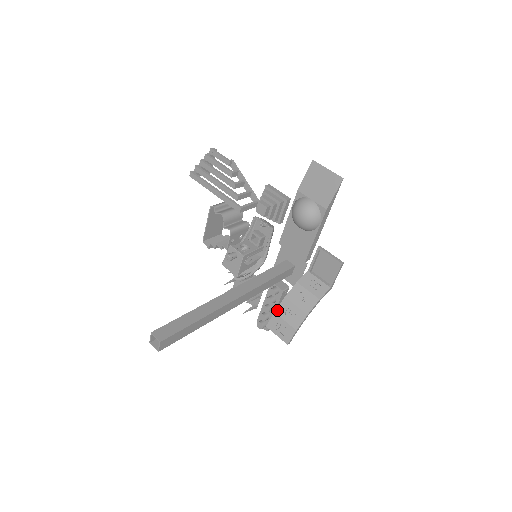
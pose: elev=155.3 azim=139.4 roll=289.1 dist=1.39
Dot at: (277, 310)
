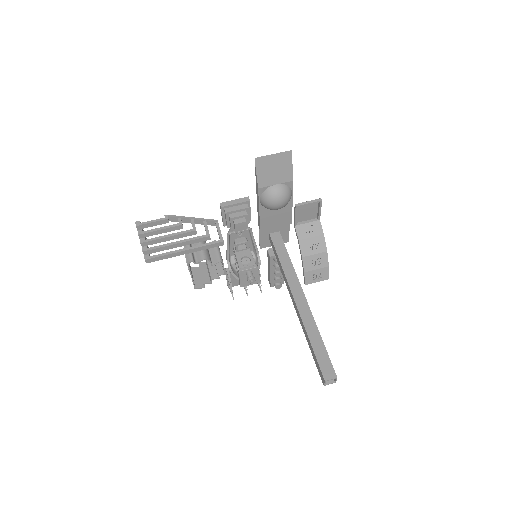
Dot at: (305, 270)
